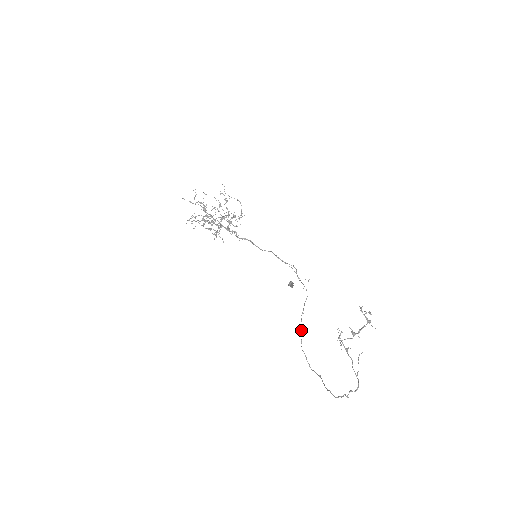
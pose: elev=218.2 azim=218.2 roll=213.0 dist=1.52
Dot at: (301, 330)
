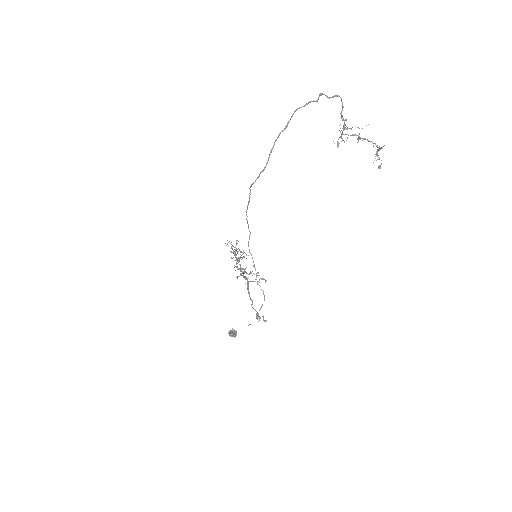
Dot at: occluded
